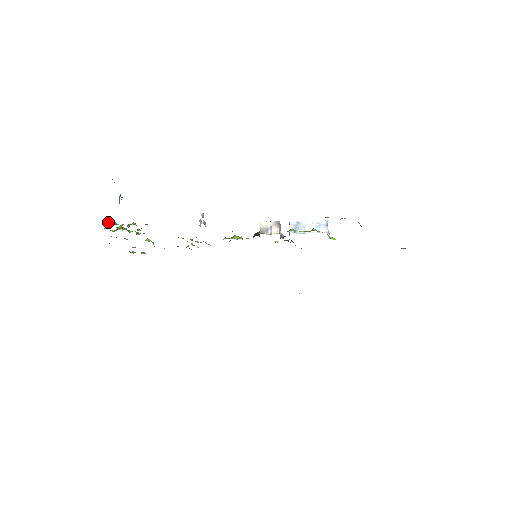
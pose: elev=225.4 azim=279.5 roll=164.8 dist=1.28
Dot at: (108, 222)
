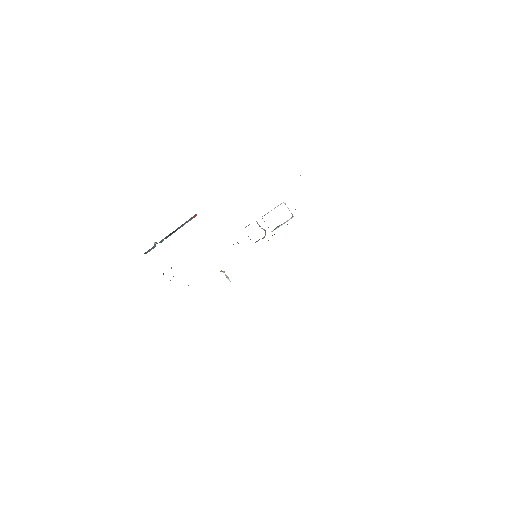
Dot at: occluded
